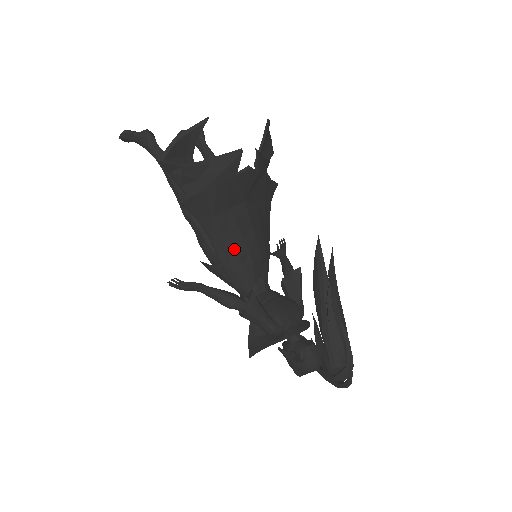
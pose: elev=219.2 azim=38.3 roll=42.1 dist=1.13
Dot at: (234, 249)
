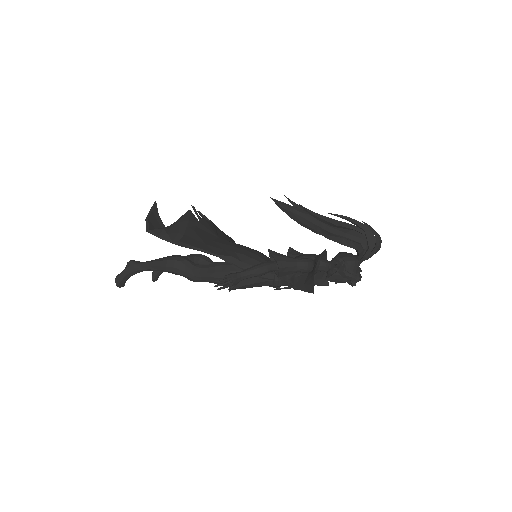
Dot at: (237, 253)
